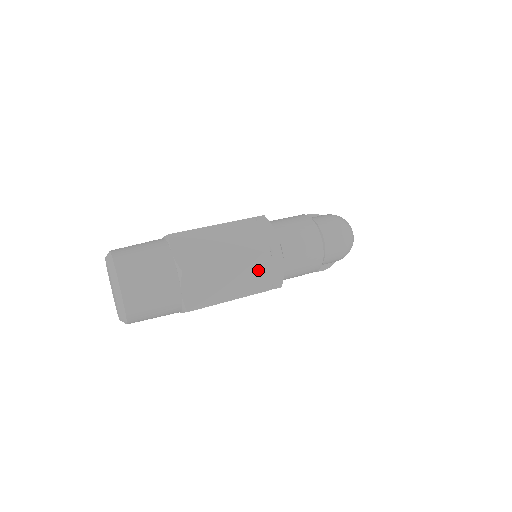
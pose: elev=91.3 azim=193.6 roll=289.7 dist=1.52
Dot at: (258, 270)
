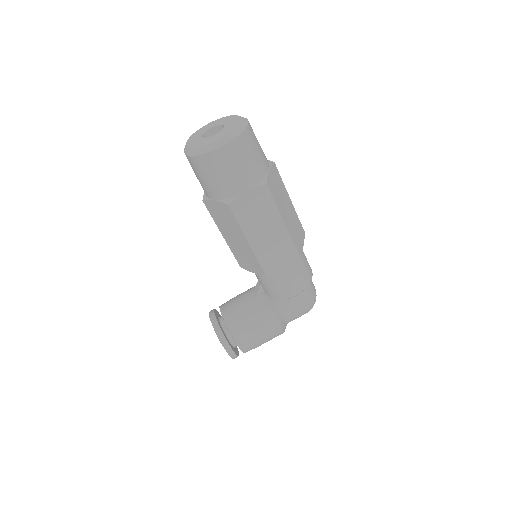
Dot at: (295, 225)
